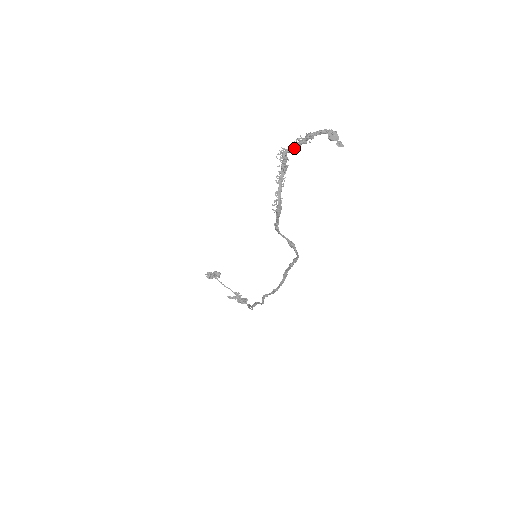
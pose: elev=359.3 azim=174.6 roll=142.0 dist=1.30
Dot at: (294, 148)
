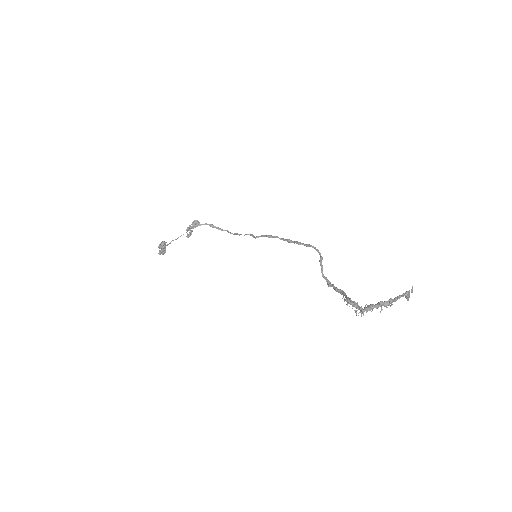
Dot at: (371, 309)
